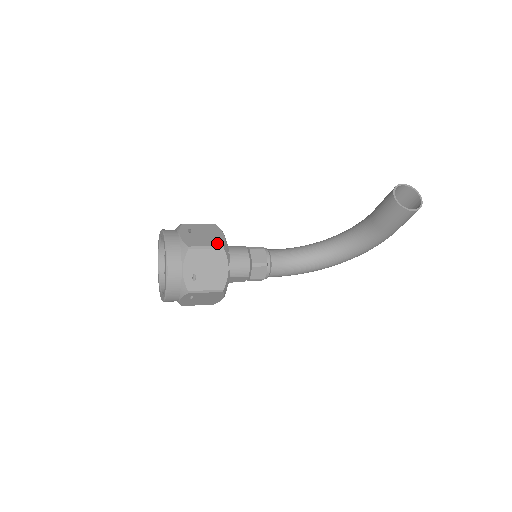
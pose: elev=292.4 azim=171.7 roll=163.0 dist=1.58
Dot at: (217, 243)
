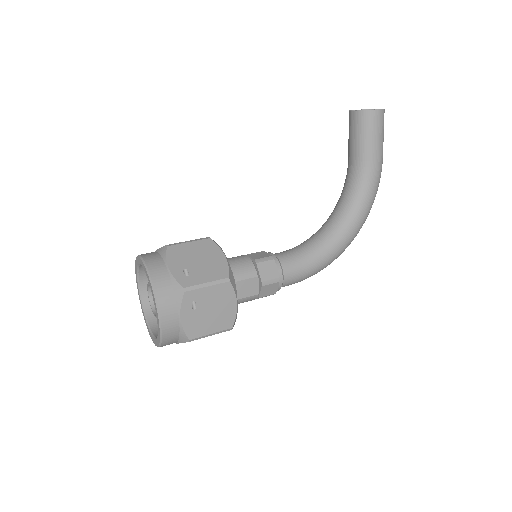
Dot at: occluded
